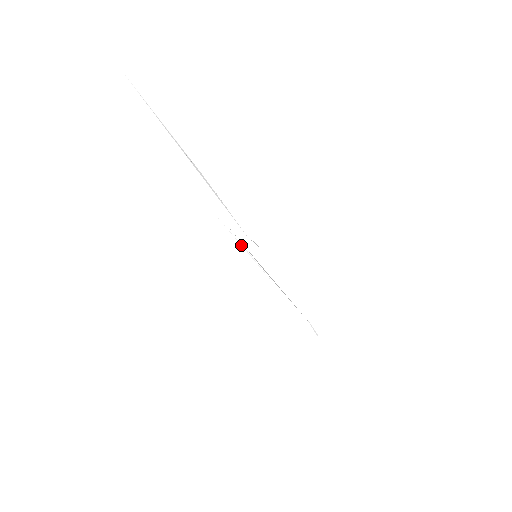
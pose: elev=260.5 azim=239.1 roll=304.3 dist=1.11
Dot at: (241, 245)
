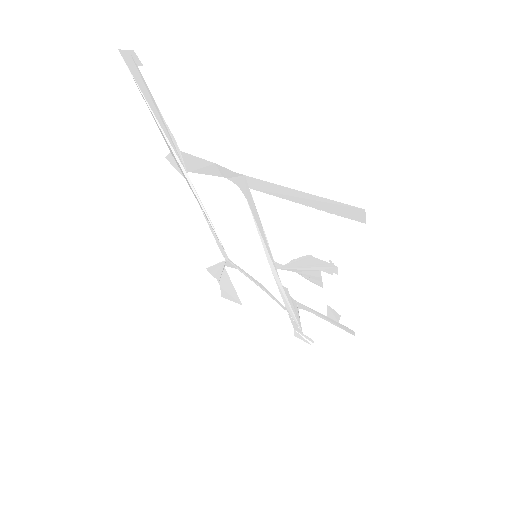
Dot at: (262, 226)
